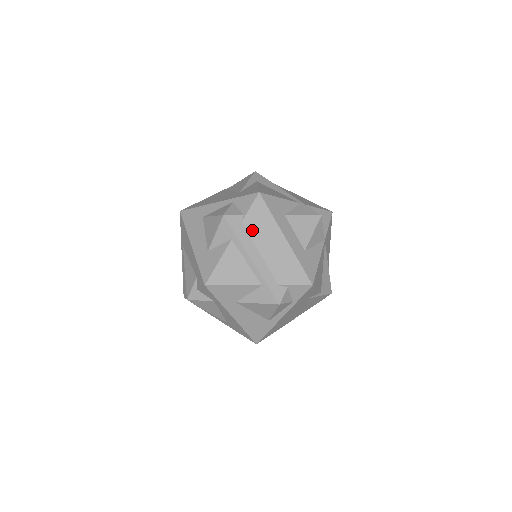
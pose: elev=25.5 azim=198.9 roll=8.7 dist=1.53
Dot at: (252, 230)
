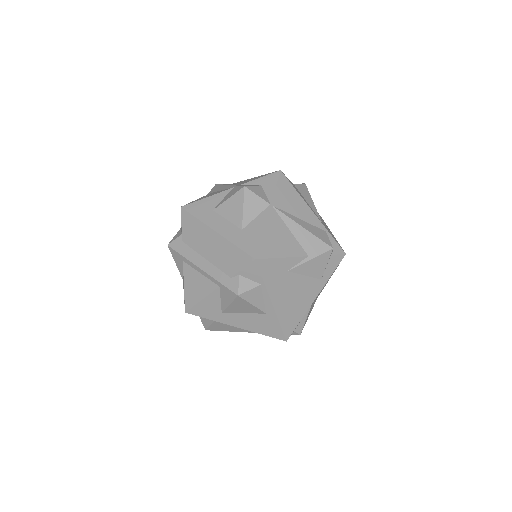
Dot at: (191, 242)
